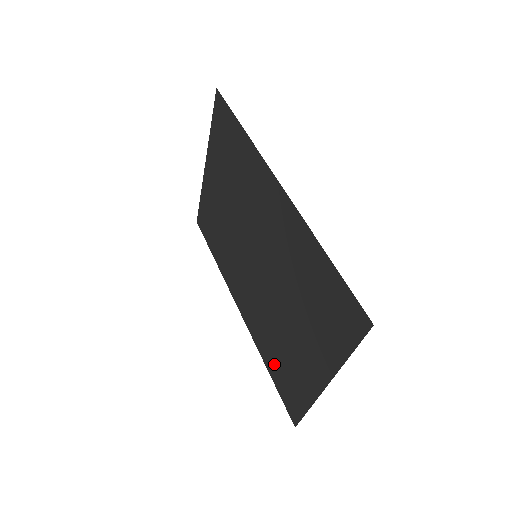
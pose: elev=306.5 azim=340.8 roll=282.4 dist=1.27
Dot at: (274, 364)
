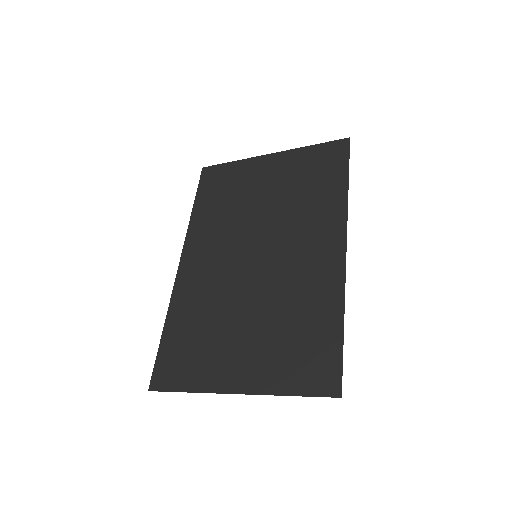
Dot at: (180, 333)
